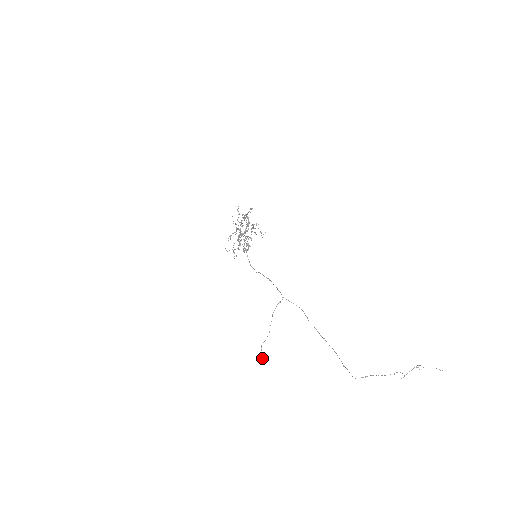
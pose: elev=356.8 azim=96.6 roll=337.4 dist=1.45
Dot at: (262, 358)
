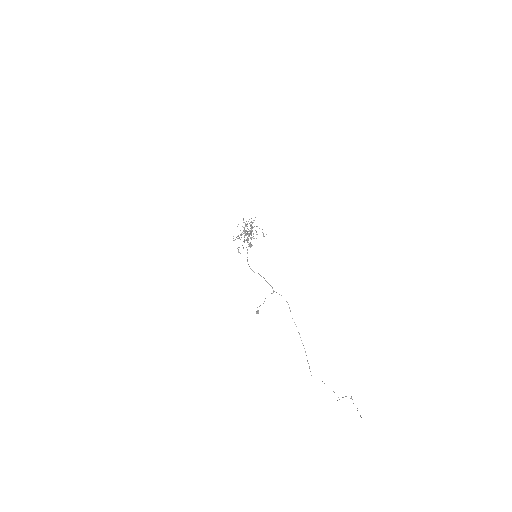
Dot at: (257, 313)
